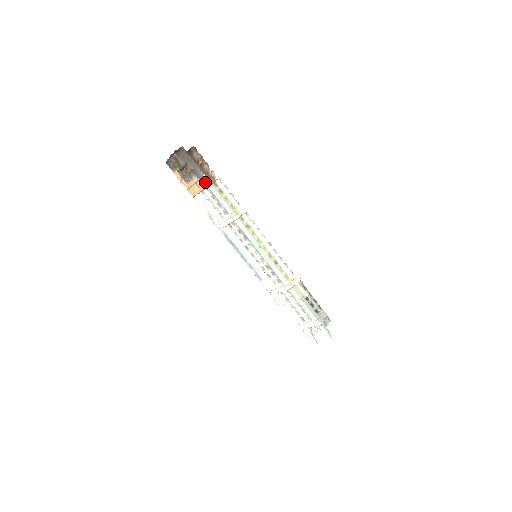
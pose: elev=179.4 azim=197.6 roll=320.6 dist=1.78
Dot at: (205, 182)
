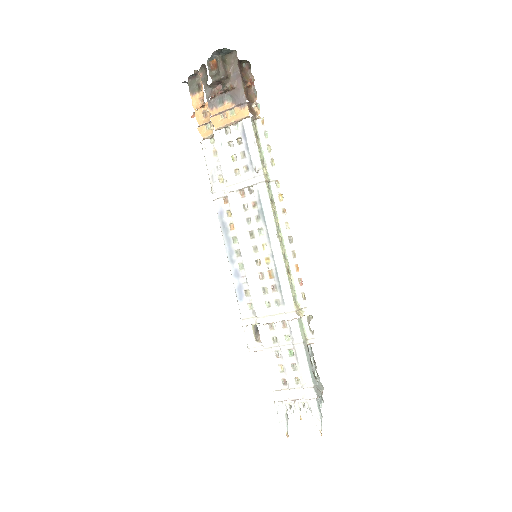
Dot at: (243, 111)
